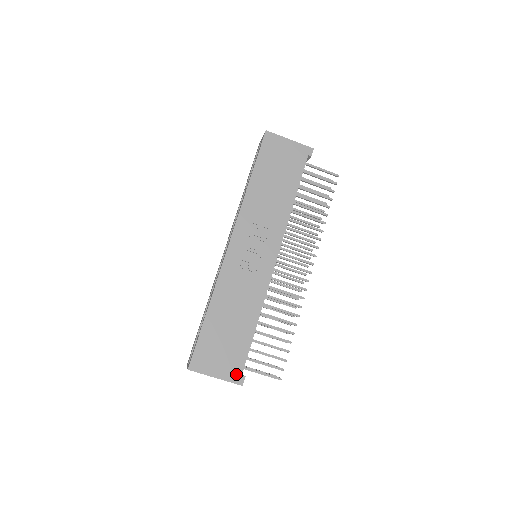
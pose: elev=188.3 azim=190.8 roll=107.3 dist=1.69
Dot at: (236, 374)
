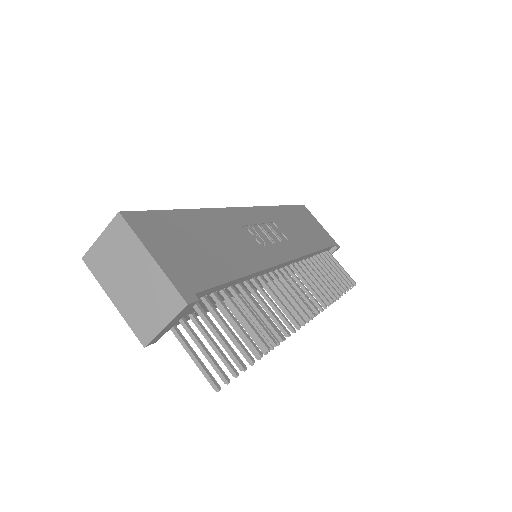
Dot at: (187, 284)
